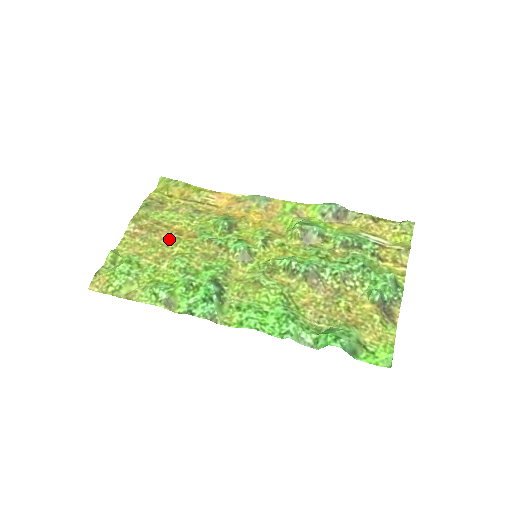
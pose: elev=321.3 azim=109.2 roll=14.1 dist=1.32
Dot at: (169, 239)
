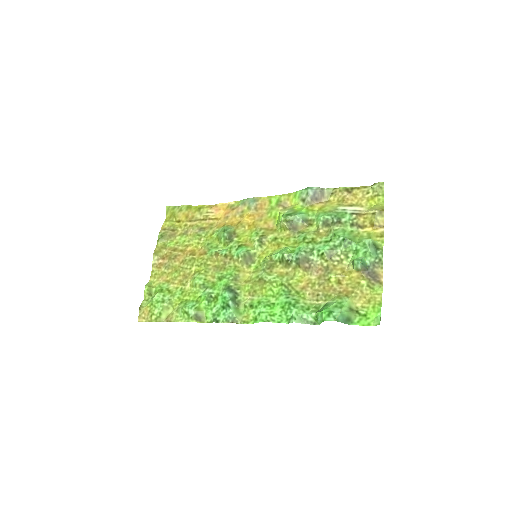
Dot at: (186, 261)
